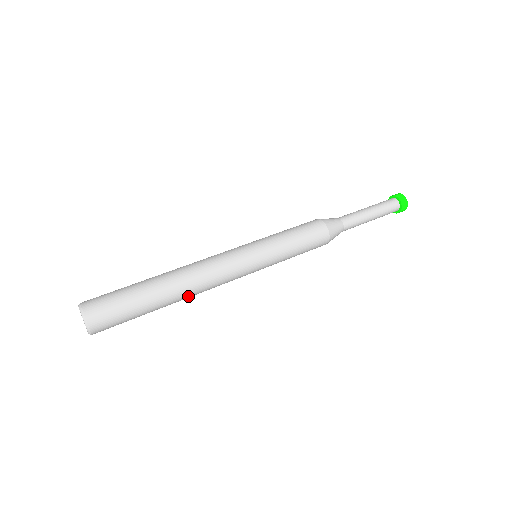
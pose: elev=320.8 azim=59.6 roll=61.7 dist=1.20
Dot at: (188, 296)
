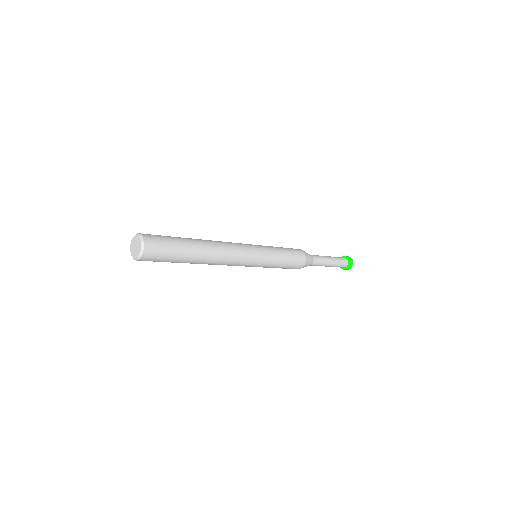
Dot at: (213, 252)
